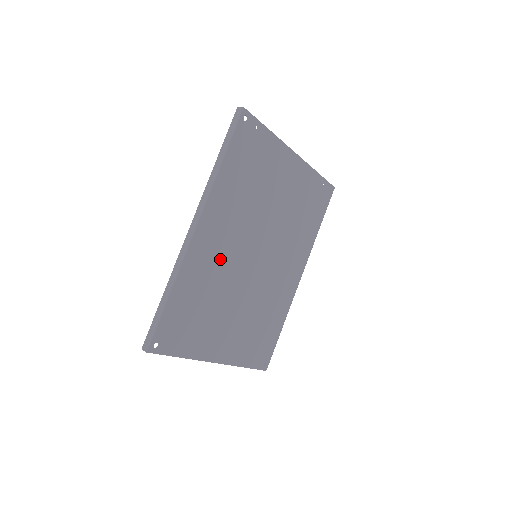
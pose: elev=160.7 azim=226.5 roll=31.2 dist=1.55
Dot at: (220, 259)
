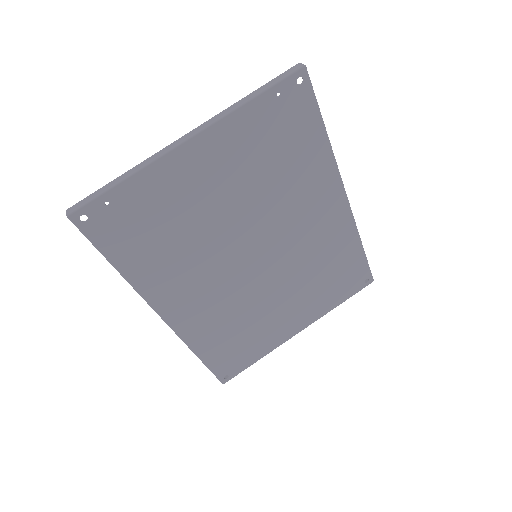
Dot at: (216, 302)
